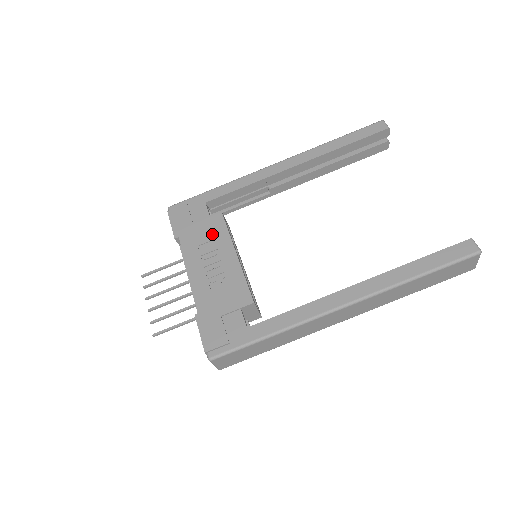
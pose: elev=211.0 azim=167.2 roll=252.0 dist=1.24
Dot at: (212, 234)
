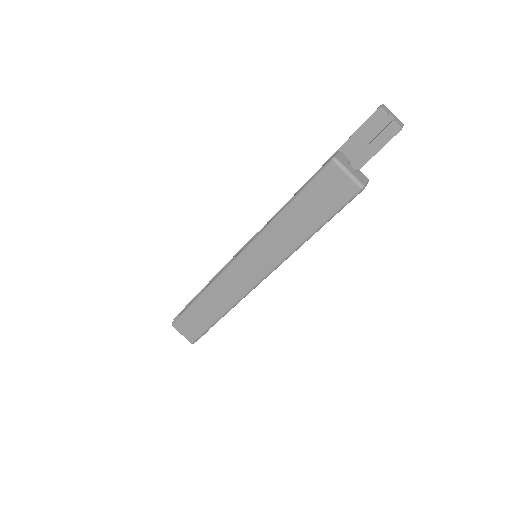
Dot at: occluded
